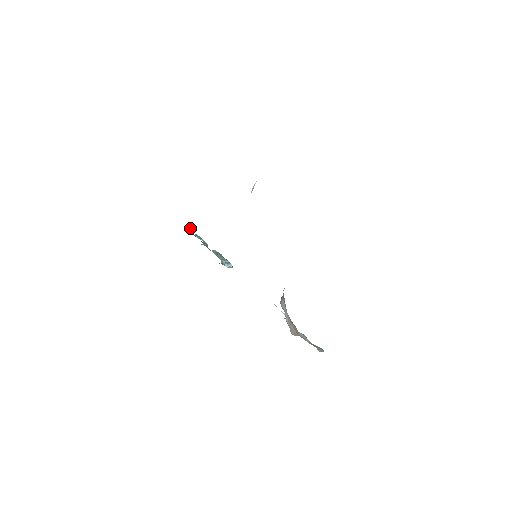
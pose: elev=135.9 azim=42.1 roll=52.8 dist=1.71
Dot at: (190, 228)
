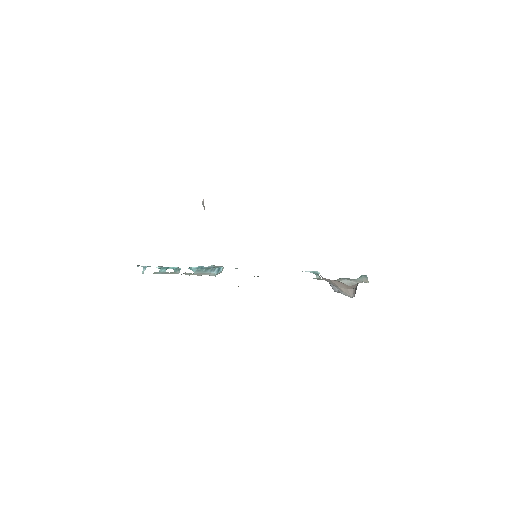
Dot at: (143, 267)
